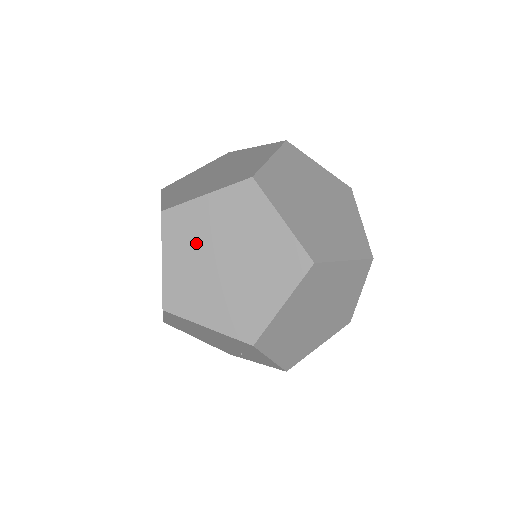
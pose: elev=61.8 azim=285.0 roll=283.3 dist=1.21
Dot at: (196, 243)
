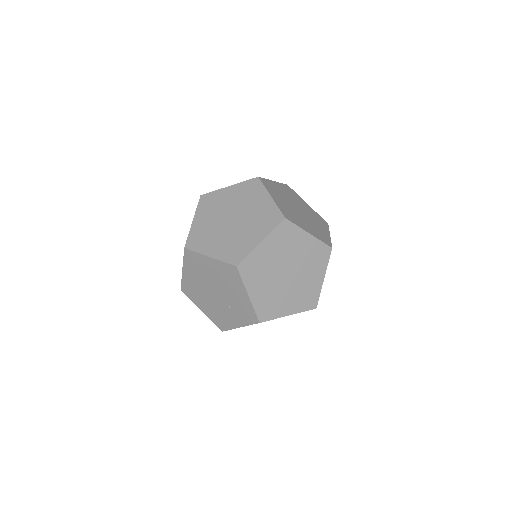
Dot at: (216, 210)
